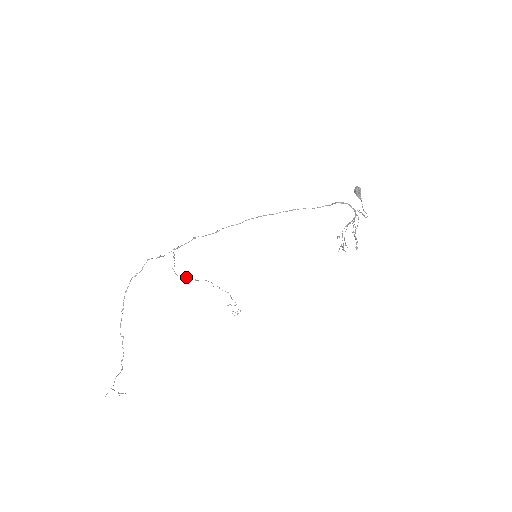
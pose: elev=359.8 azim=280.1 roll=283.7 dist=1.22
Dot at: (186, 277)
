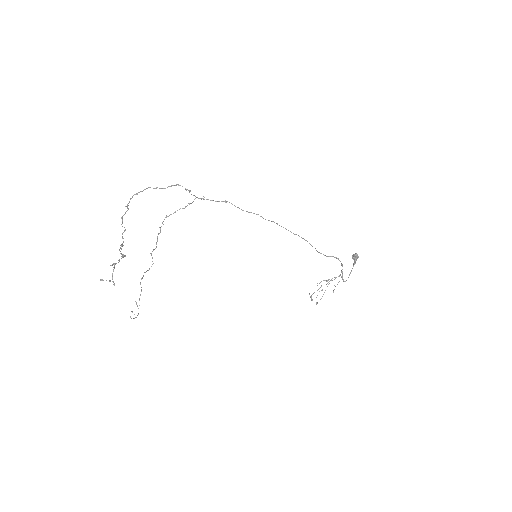
Dot at: occluded
